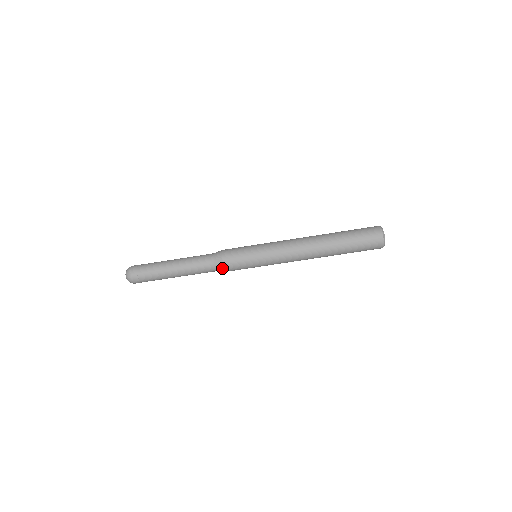
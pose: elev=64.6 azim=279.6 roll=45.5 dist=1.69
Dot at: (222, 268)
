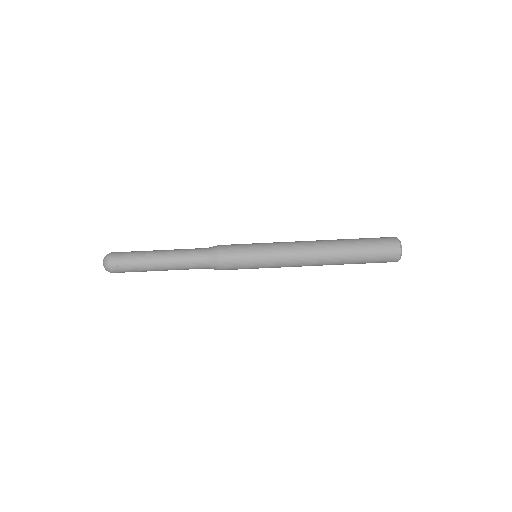
Dot at: (217, 267)
